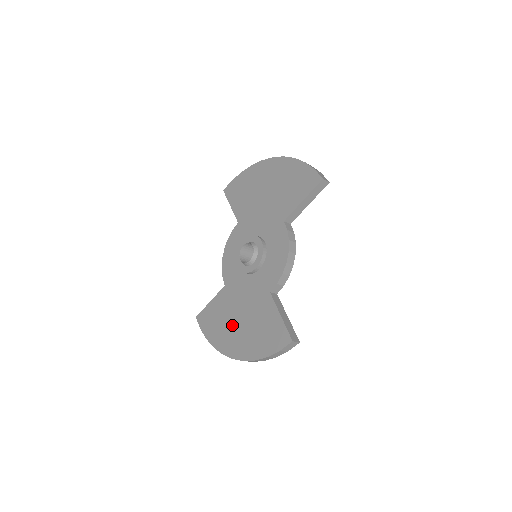
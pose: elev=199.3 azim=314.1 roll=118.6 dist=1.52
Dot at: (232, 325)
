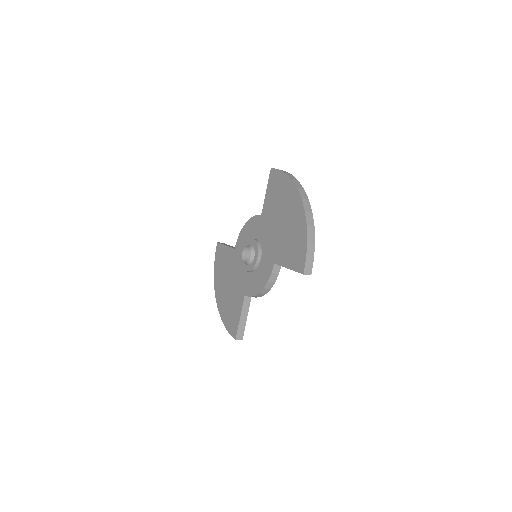
Dot at: (225, 281)
